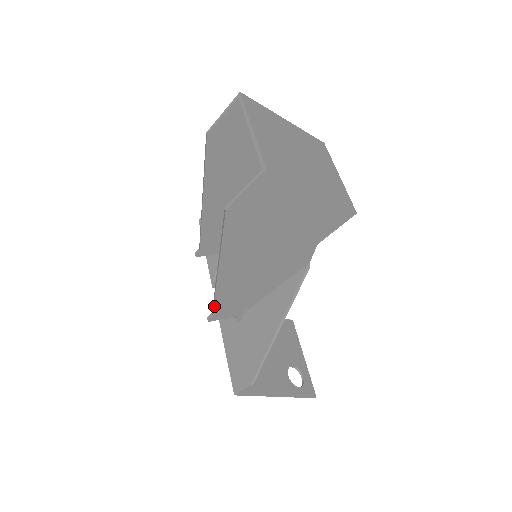
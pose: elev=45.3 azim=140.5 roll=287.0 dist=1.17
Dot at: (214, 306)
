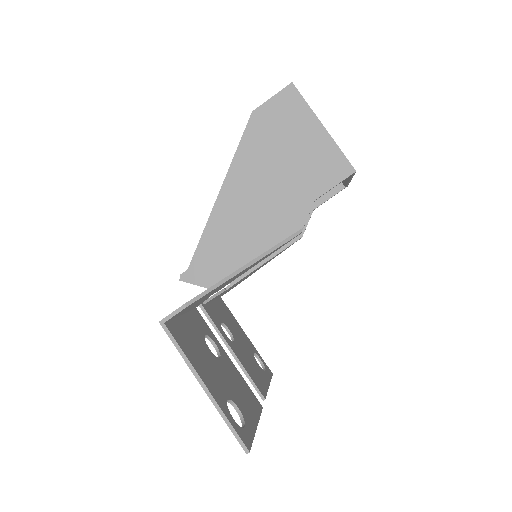
Dot at: (196, 251)
